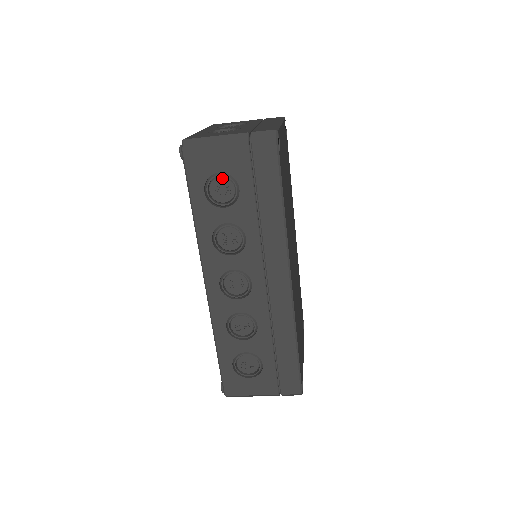
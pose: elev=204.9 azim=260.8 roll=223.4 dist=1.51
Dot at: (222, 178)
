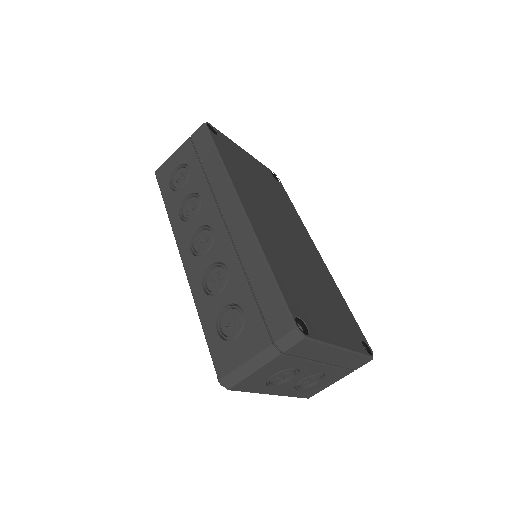
Dot at: (179, 171)
